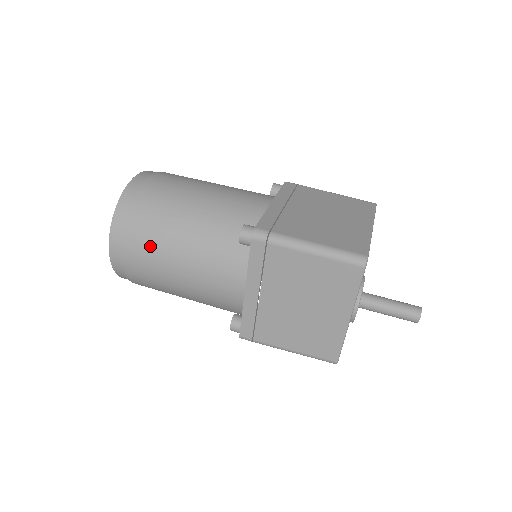
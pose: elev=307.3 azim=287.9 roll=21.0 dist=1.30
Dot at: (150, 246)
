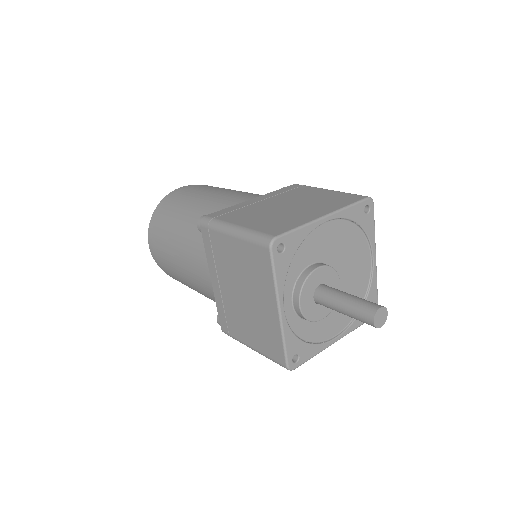
Dot at: (215, 187)
